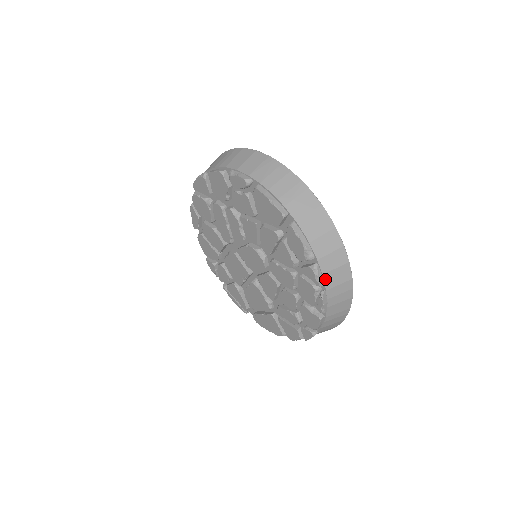
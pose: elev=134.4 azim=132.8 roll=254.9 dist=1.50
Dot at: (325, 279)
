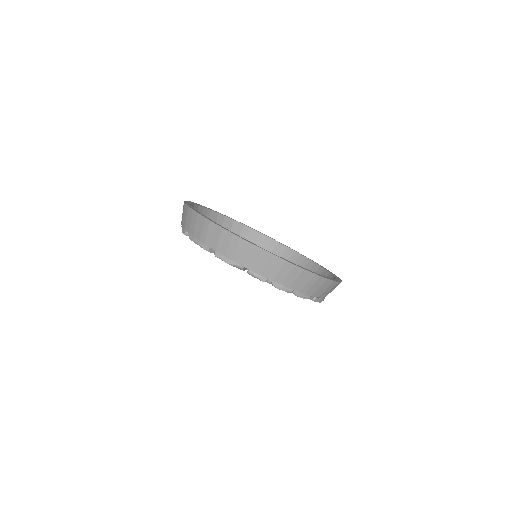
Dot at: (264, 275)
